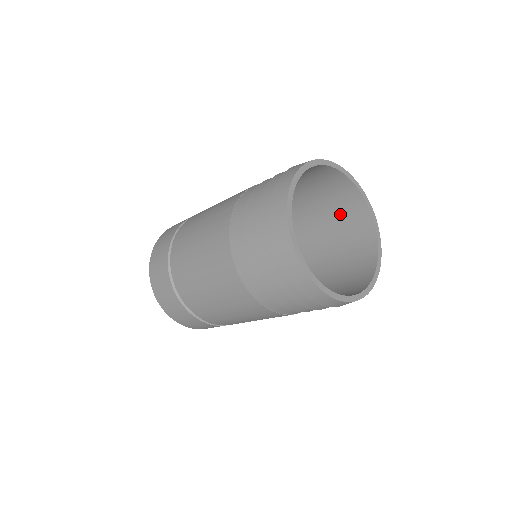
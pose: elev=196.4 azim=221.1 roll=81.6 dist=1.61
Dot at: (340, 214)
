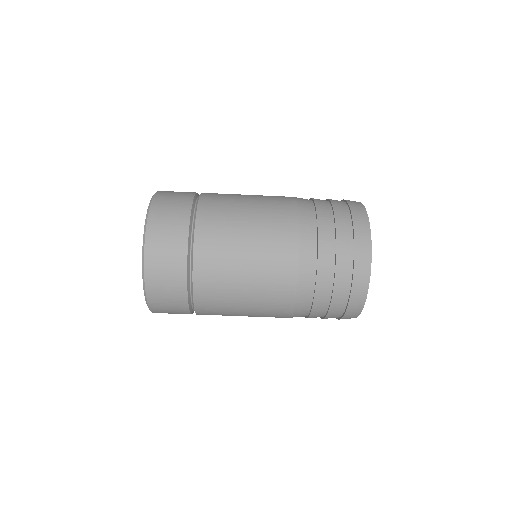
Dot at: occluded
